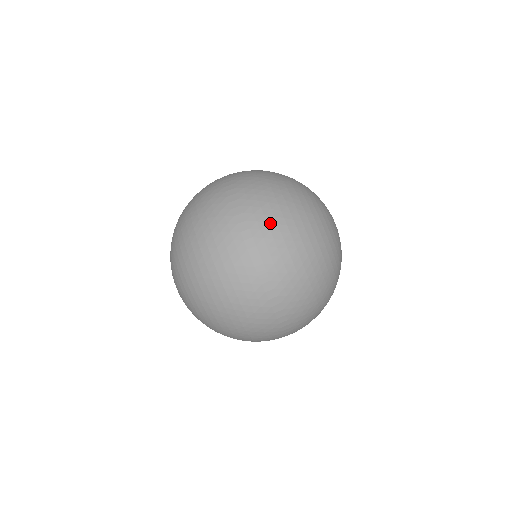
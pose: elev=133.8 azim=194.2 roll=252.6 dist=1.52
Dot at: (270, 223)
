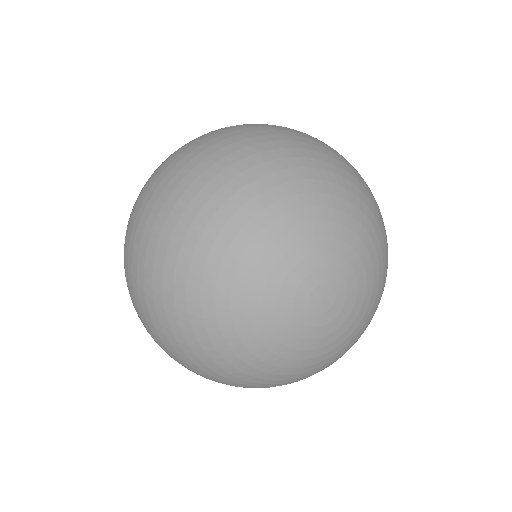
Dot at: (139, 258)
